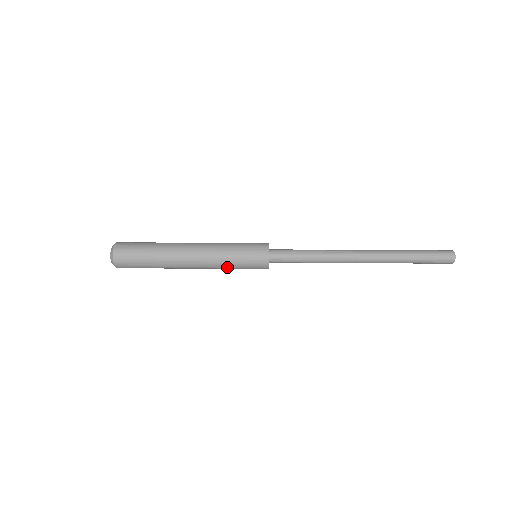
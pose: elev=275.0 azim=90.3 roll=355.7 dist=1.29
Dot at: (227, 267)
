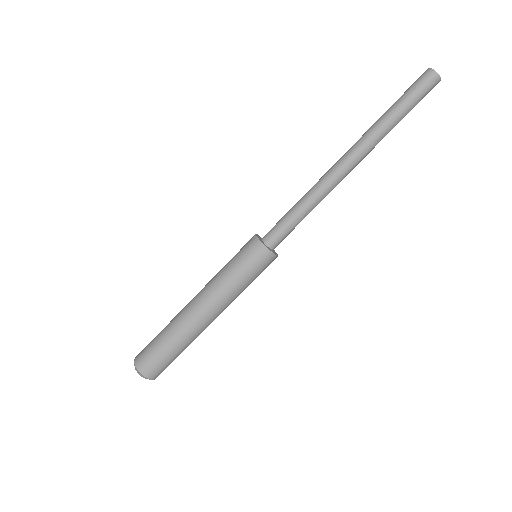
Dot at: (238, 289)
